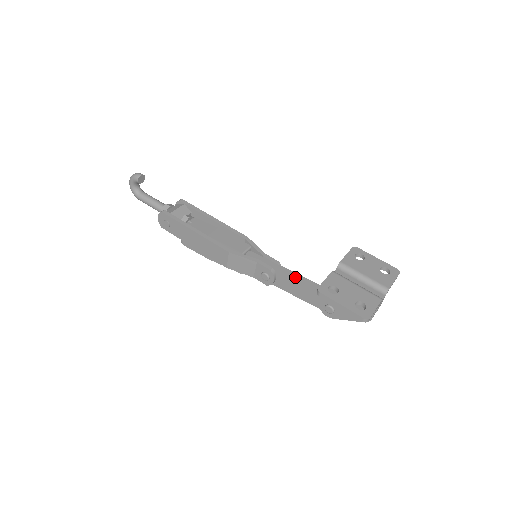
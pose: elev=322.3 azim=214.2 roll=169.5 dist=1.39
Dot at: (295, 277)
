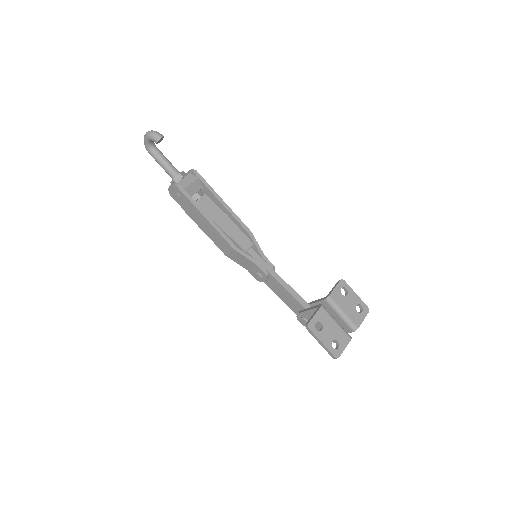
Dot at: (285, 287)
